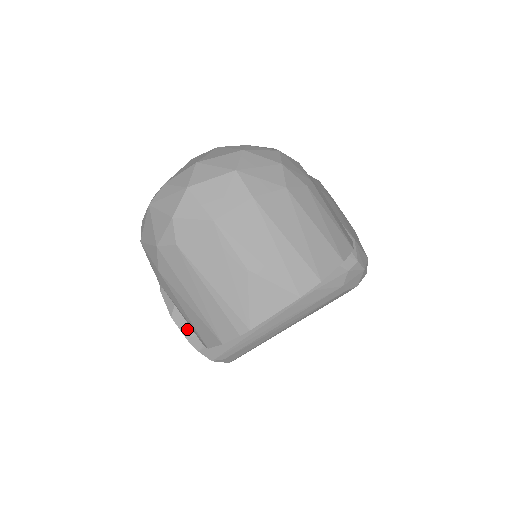
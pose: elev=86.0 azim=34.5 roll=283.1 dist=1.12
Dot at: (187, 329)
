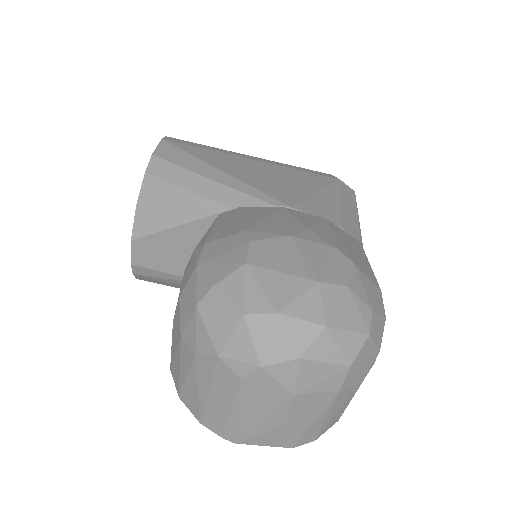
Dot at: (139, 259)
